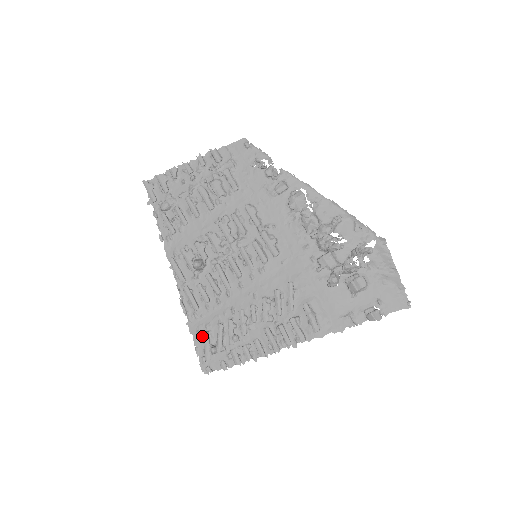
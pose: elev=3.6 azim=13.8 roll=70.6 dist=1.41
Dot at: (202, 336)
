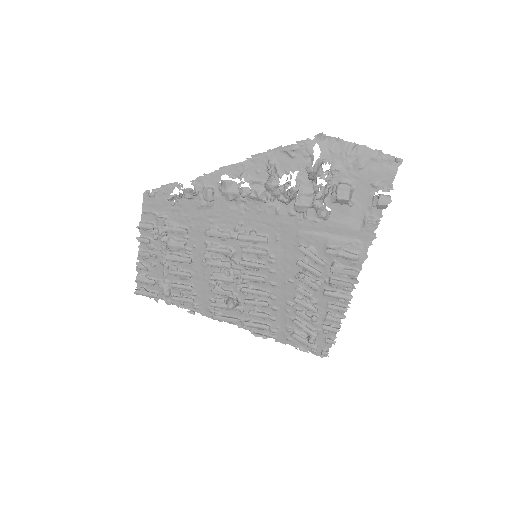
Dot at: (294, 339)
